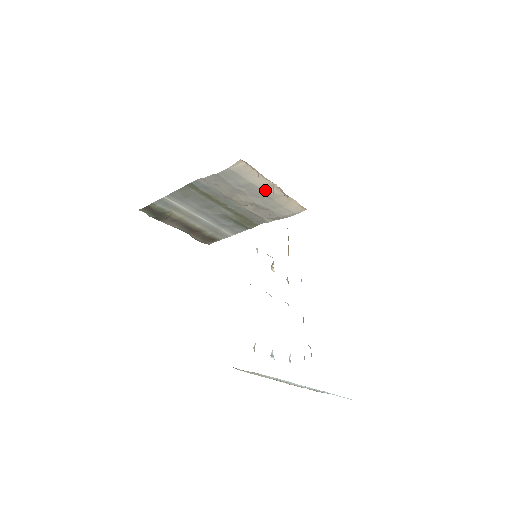
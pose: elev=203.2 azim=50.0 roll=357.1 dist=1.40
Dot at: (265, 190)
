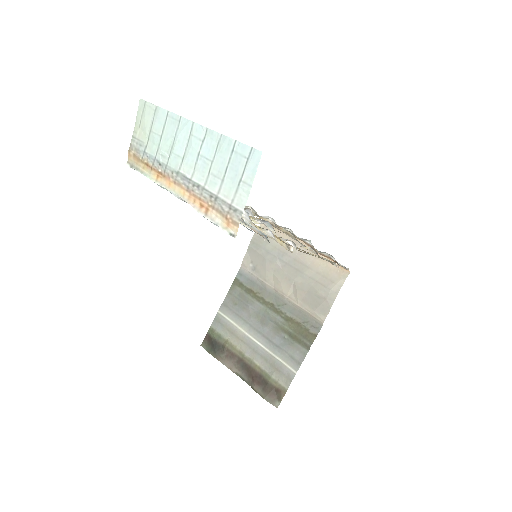
Dot at: (294, 252)
